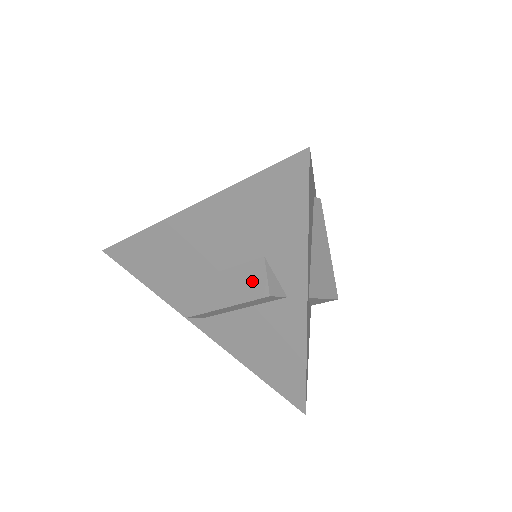
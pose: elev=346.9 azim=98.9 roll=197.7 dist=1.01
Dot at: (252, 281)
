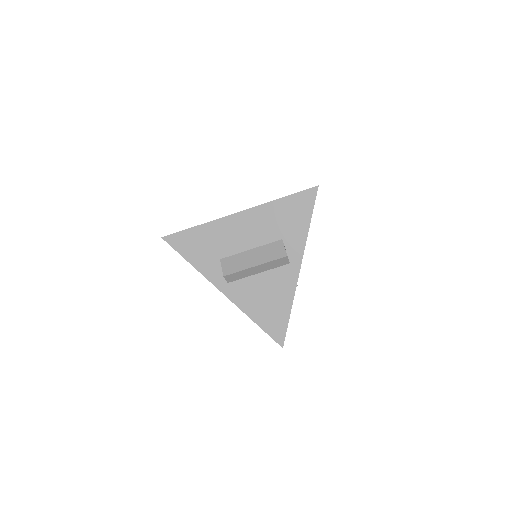
Dot at: (275, 251)
